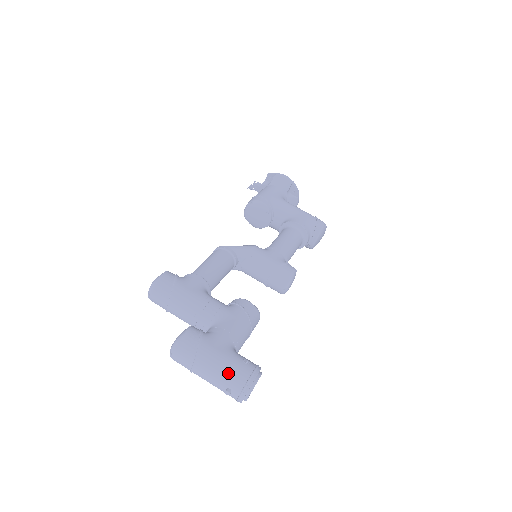
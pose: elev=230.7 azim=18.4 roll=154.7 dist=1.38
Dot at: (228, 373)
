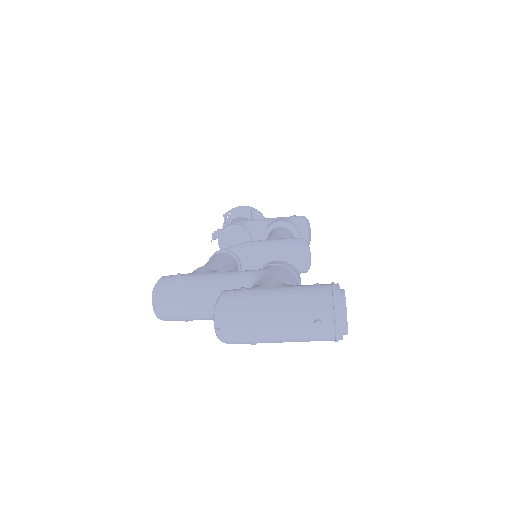
Dot at: (303, 300)
